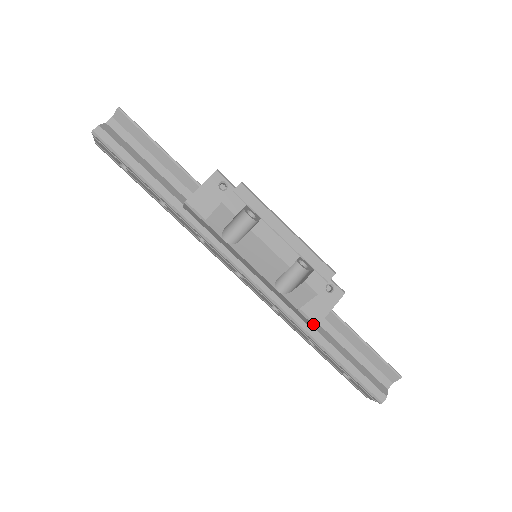
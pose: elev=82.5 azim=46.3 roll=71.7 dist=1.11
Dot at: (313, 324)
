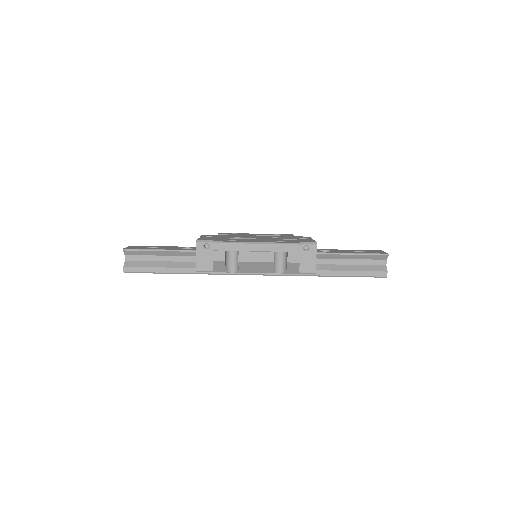
Dot at: occluded
